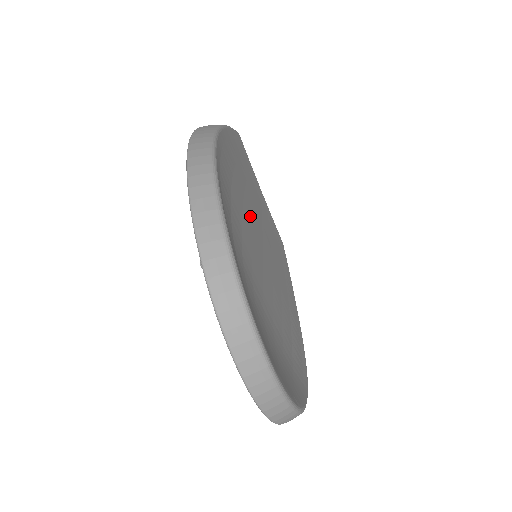
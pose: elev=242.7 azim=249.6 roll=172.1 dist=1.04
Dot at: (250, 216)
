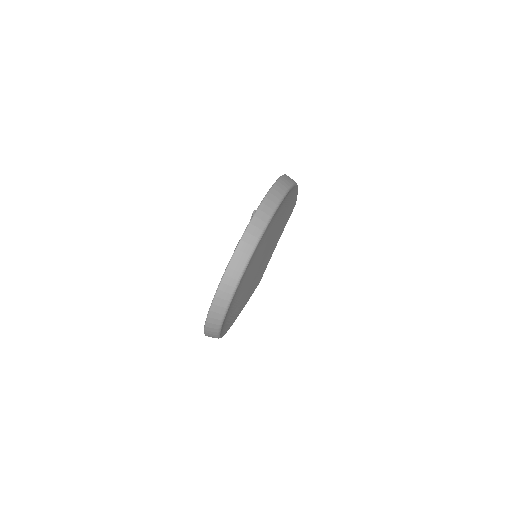
Dot at: occluded
